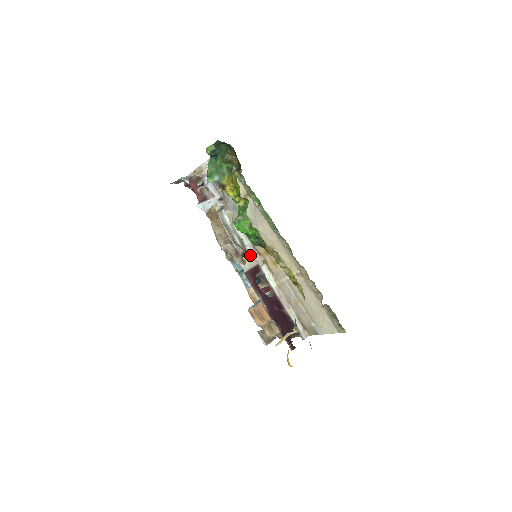
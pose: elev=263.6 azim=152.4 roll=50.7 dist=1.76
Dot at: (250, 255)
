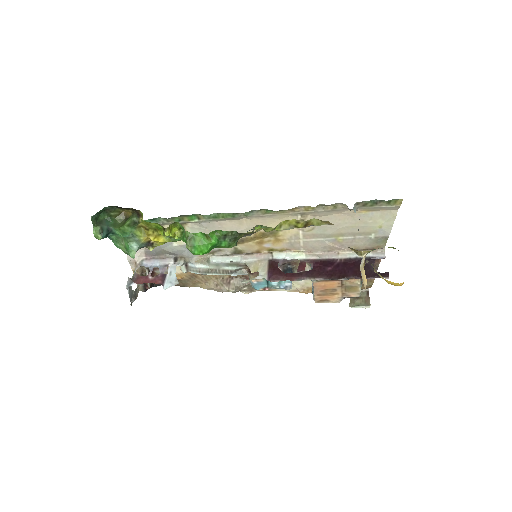
Dot at: (253, 263)
